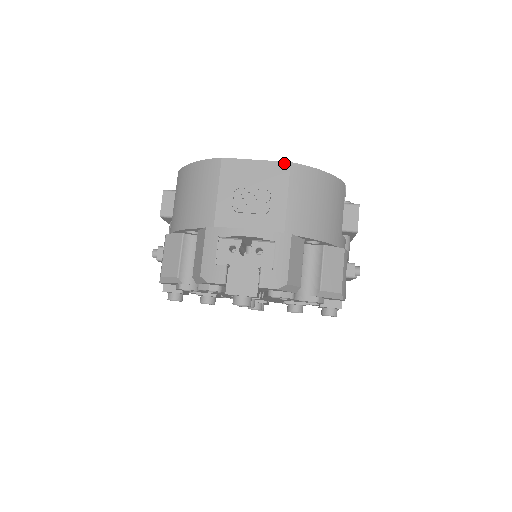
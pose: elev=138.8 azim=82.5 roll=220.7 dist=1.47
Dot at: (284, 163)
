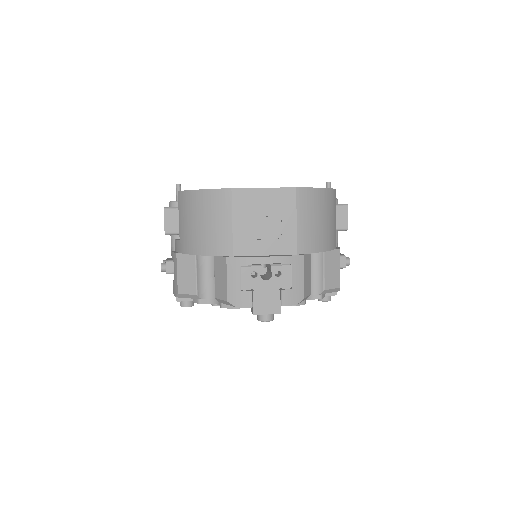
Dot at: (290, 189)
